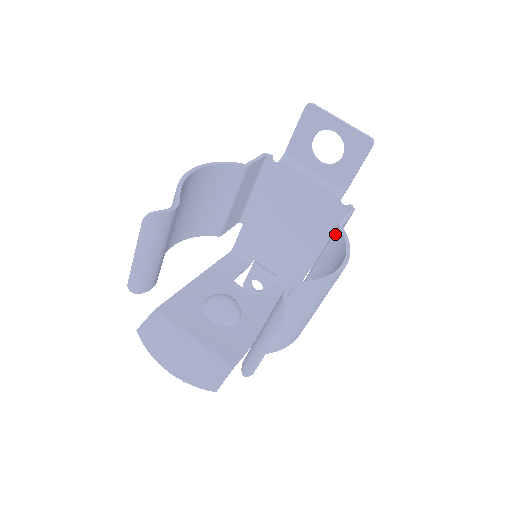
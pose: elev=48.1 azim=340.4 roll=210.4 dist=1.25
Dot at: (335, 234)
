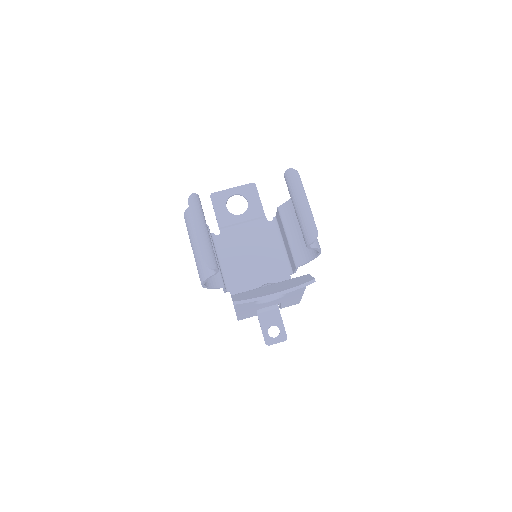
Dot at: (281, 212)
